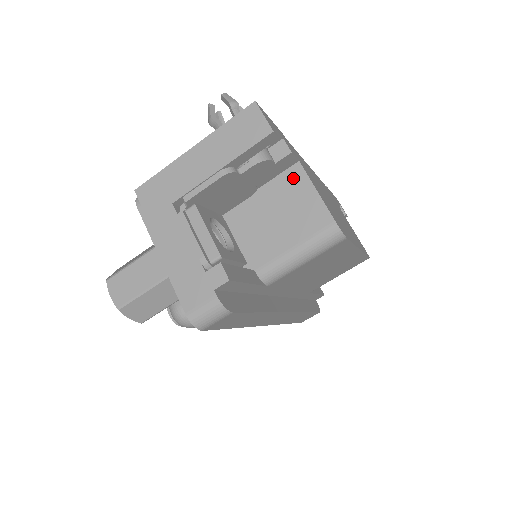
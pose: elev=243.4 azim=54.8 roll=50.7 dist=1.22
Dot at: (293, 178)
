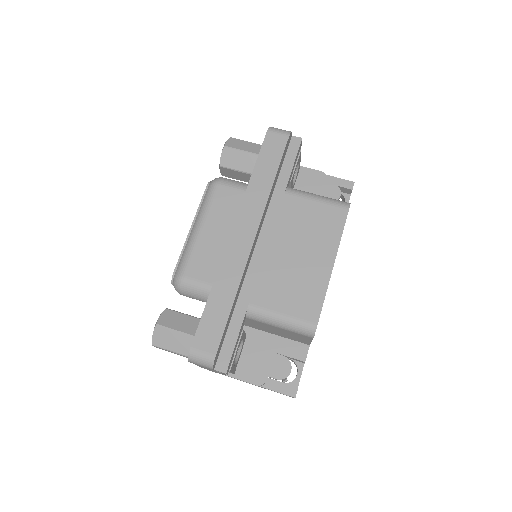
Dot at: occluded
